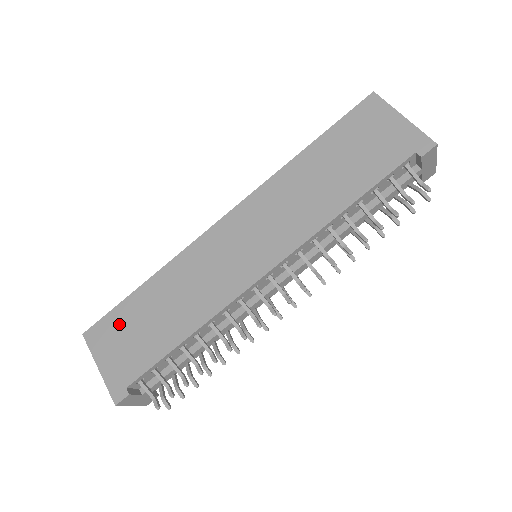
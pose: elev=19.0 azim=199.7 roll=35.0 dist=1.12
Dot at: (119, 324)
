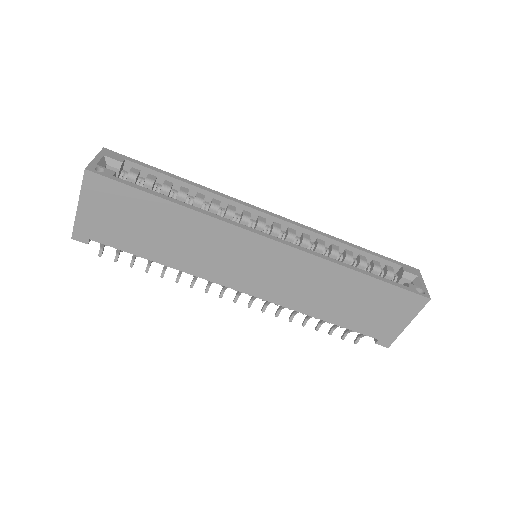
Dot at: (123, 201)
